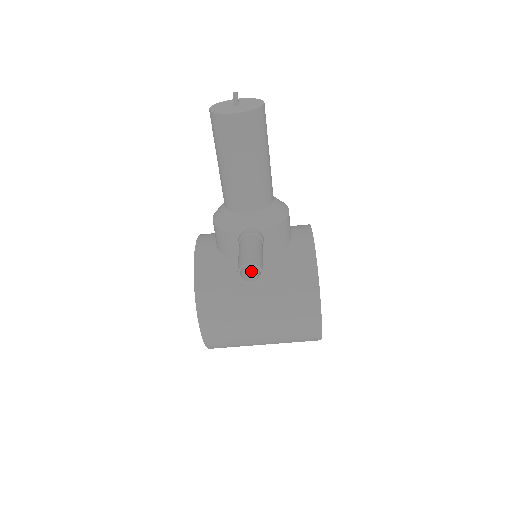
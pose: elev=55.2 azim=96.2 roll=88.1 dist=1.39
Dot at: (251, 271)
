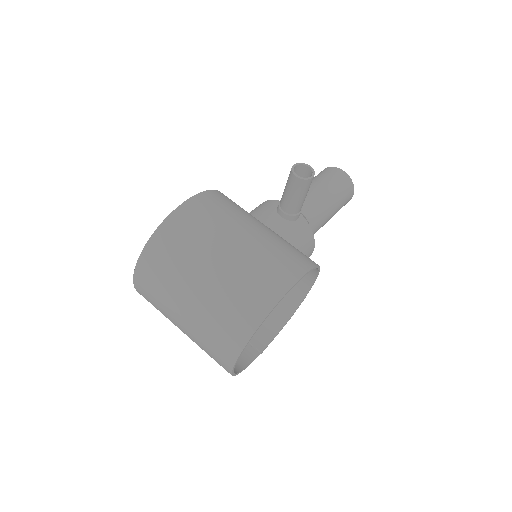
Dot at: (293, 187)
